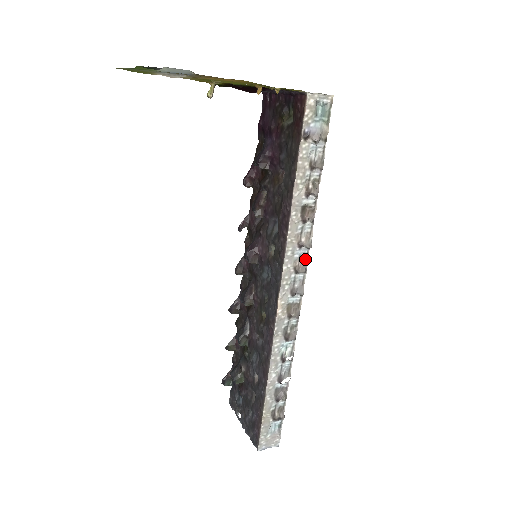
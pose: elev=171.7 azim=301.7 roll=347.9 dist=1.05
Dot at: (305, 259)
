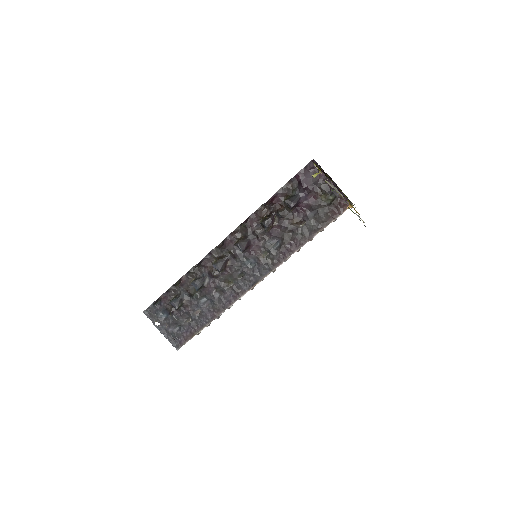
Dot at: occluded
